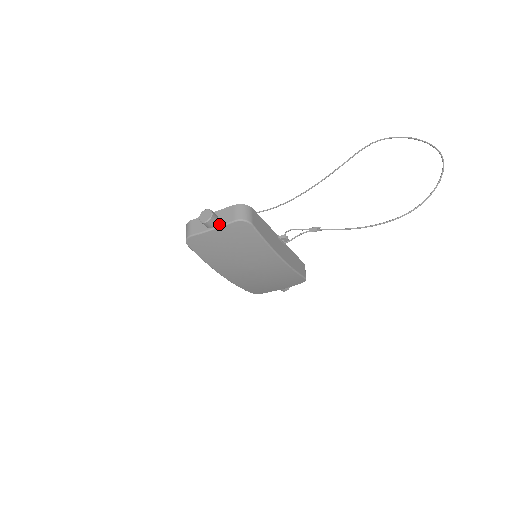
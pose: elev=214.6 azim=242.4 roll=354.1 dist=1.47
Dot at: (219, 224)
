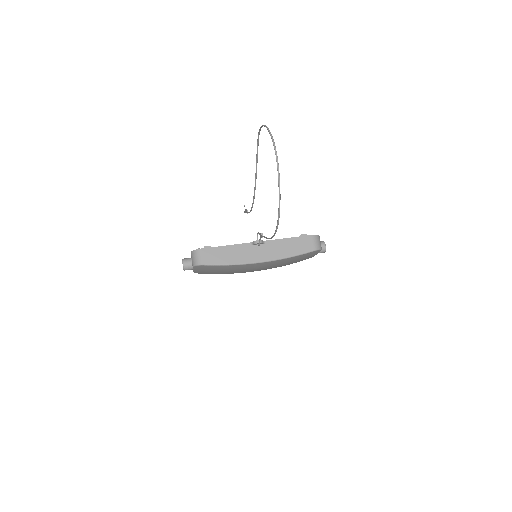
Dot at: (192, 267)
